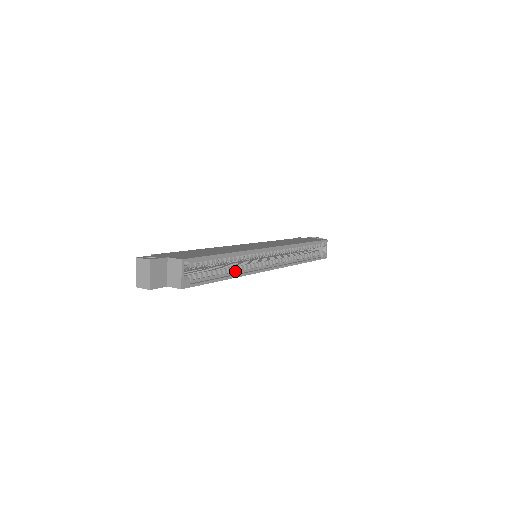
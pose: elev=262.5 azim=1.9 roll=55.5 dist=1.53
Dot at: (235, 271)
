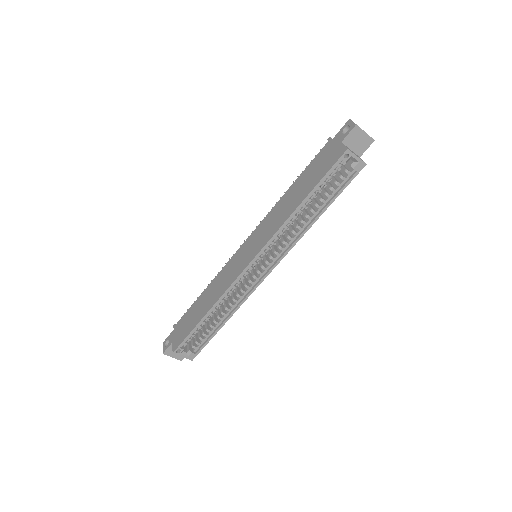
Dot at: (229, 310)
